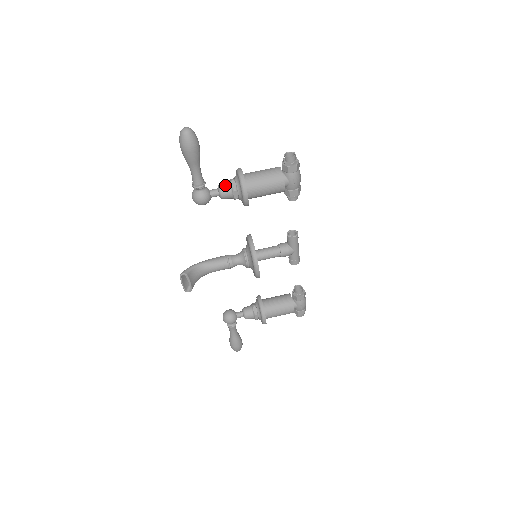
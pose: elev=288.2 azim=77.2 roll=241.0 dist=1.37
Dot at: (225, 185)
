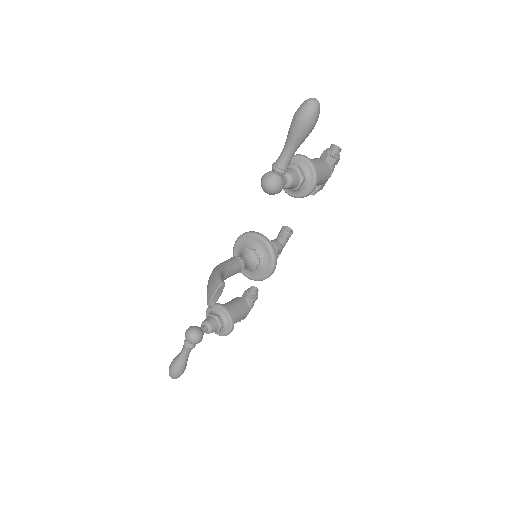
Dot at: (294, 172)
